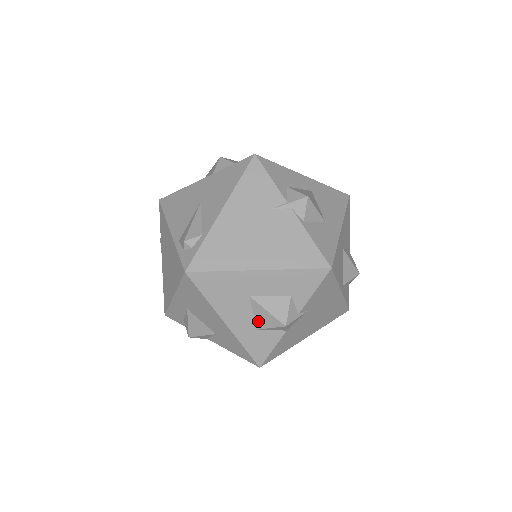
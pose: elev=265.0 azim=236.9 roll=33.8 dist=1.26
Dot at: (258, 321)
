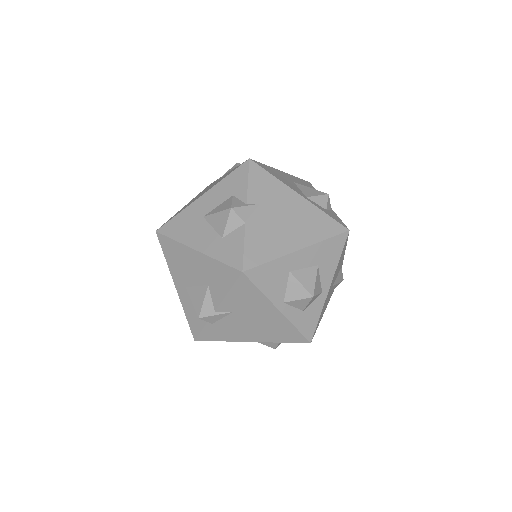
Dot at: (218, 230)
